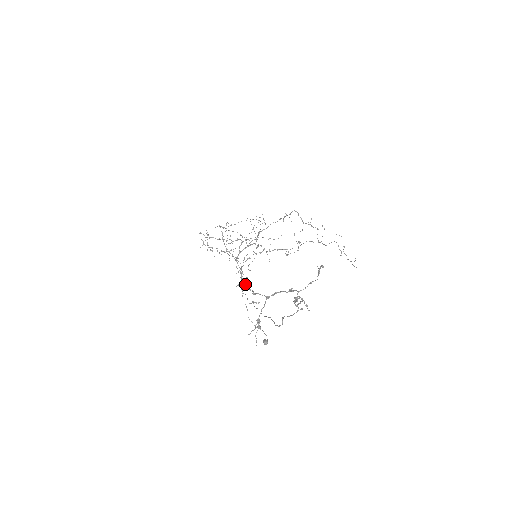
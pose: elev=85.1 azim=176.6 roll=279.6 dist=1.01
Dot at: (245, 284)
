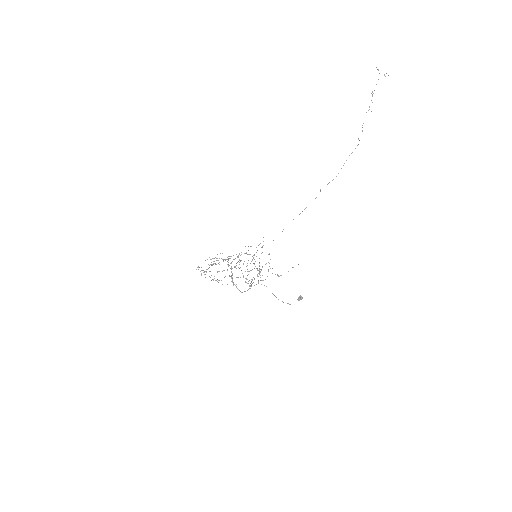
Dot at: (378, 70)
